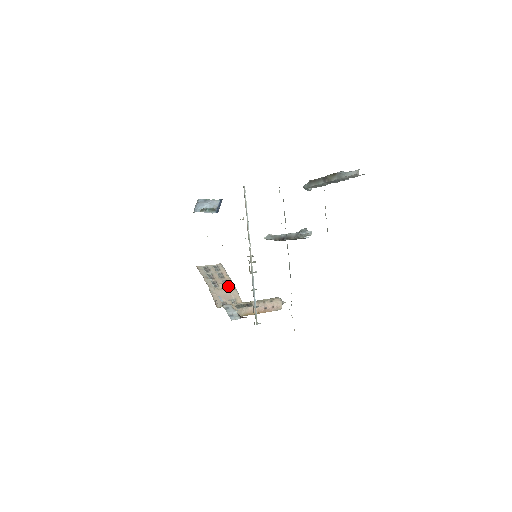
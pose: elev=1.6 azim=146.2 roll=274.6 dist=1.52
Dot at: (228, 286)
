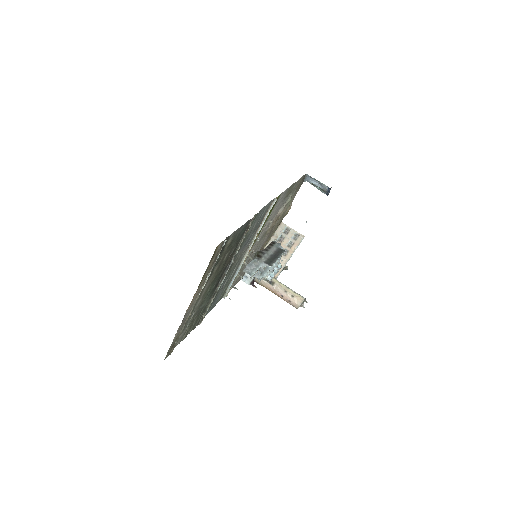
Dot at: (283, 256)
